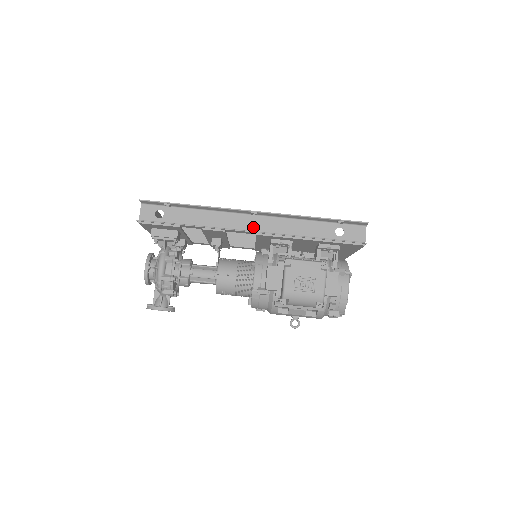
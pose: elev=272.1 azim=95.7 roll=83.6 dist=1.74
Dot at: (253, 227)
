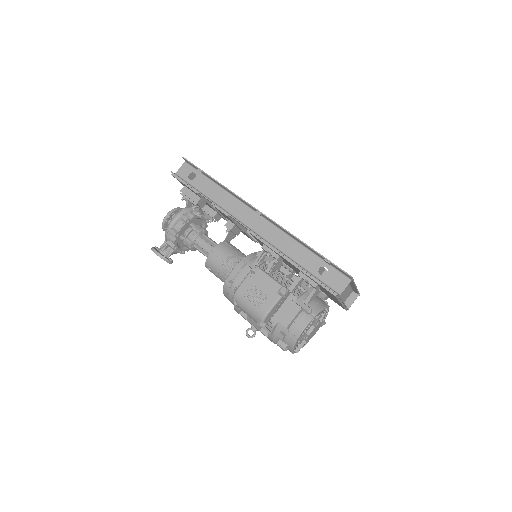
Dot at: (253, 225)
